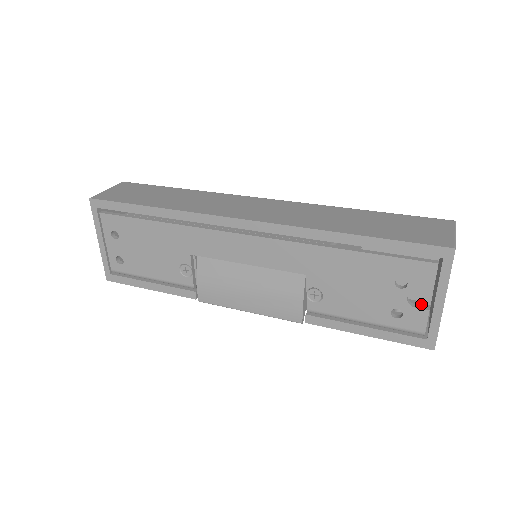
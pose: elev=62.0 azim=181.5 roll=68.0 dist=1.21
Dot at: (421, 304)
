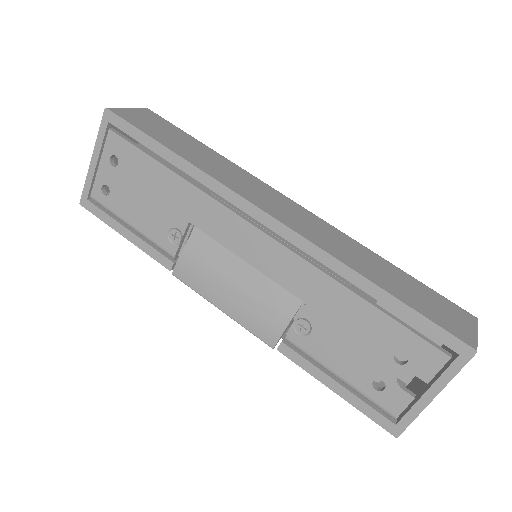
Dot at: occluded
